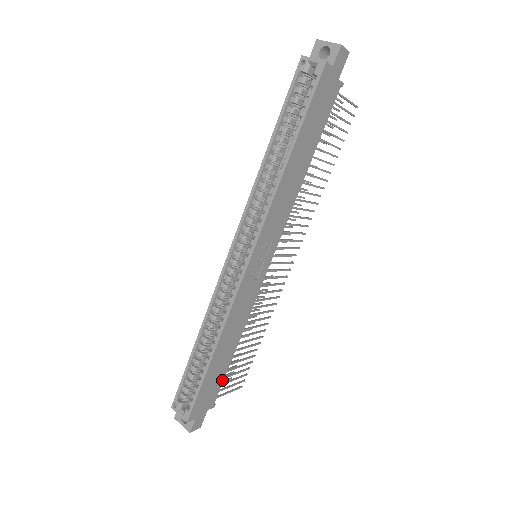
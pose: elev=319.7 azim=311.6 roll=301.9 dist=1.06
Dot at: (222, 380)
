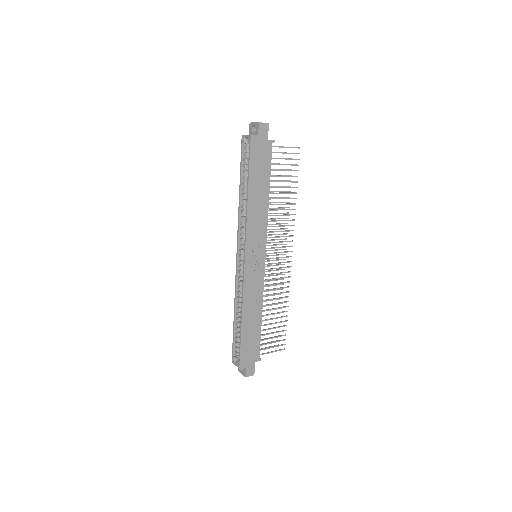
Dot at: (259, 341)
